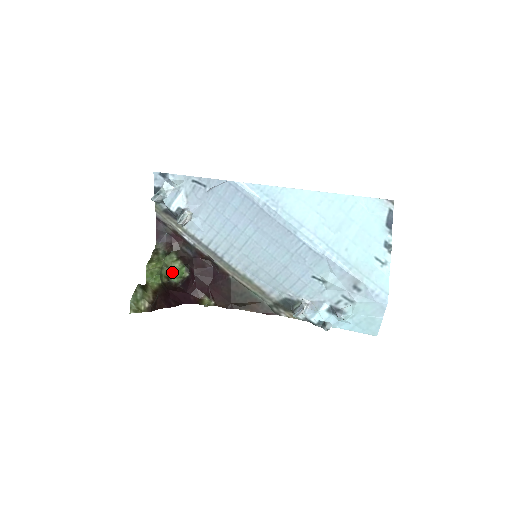
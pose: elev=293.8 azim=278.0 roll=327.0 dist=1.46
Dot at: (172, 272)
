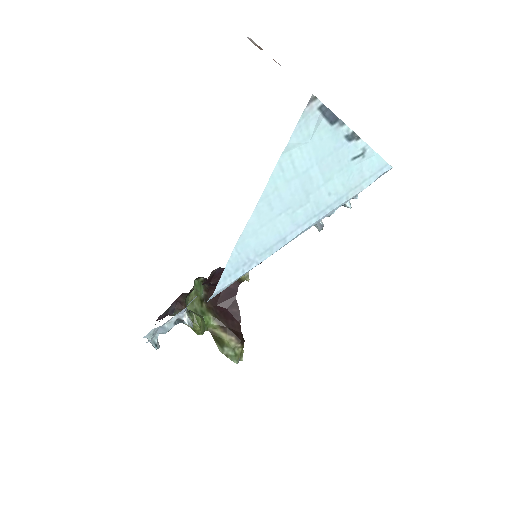
Dot at: (196, 295)
